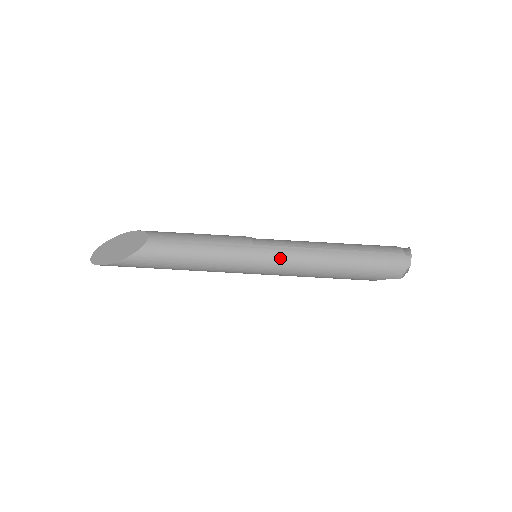
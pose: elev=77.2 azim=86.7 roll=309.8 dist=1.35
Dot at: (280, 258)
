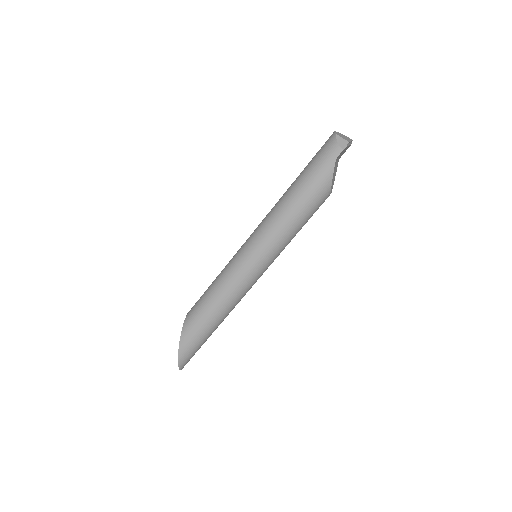
Dot at: (256, 233)
